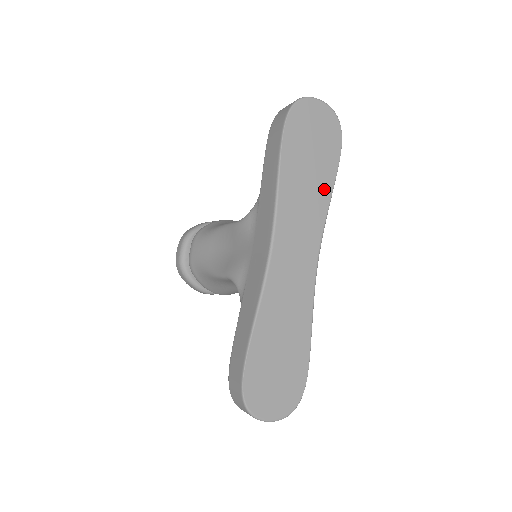
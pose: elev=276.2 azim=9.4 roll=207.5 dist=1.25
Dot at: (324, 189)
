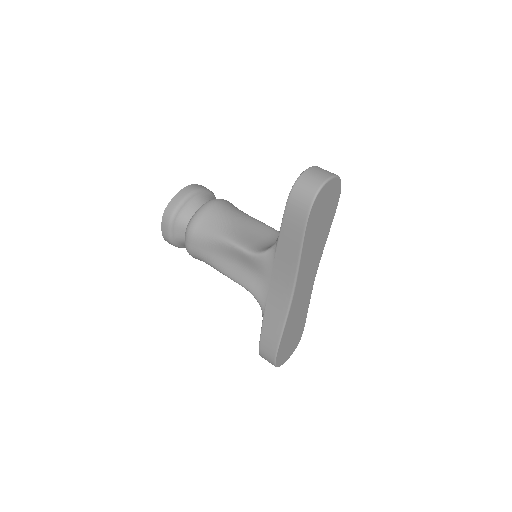
Dot at: (325, 235)
